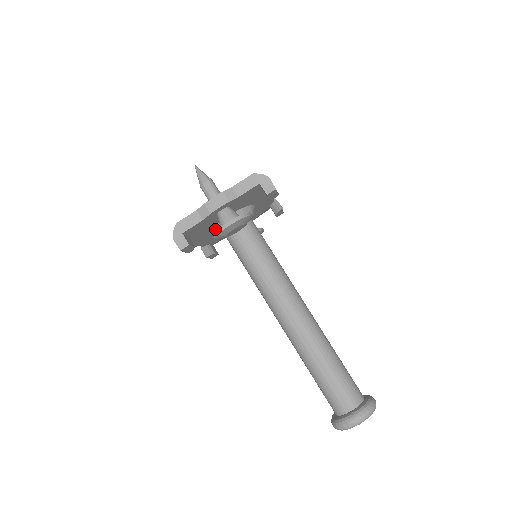
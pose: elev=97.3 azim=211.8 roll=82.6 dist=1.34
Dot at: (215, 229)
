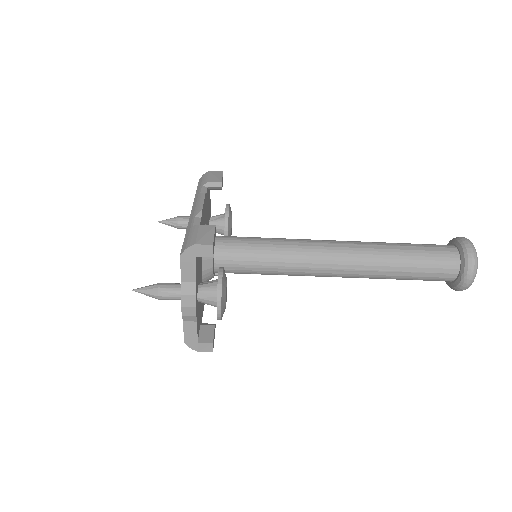
Dot at: occluded
